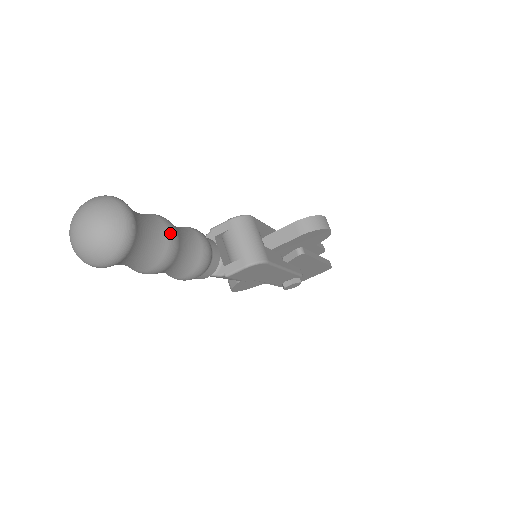
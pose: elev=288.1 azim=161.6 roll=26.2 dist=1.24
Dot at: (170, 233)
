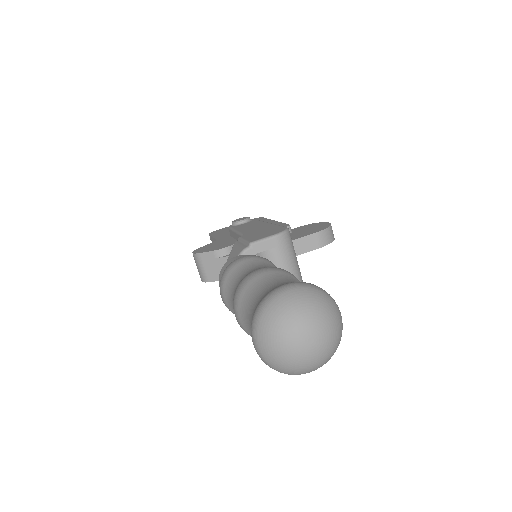
Dot at: occluded
